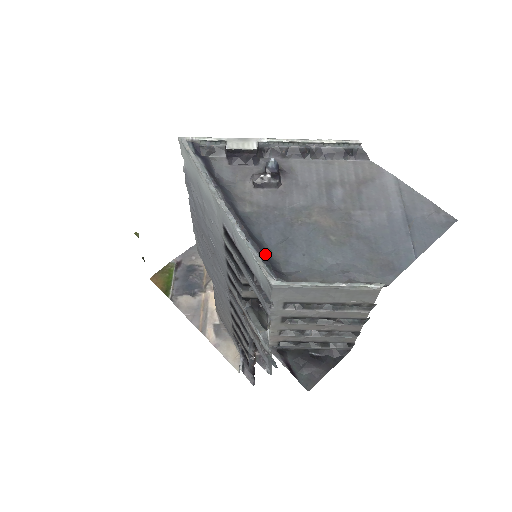
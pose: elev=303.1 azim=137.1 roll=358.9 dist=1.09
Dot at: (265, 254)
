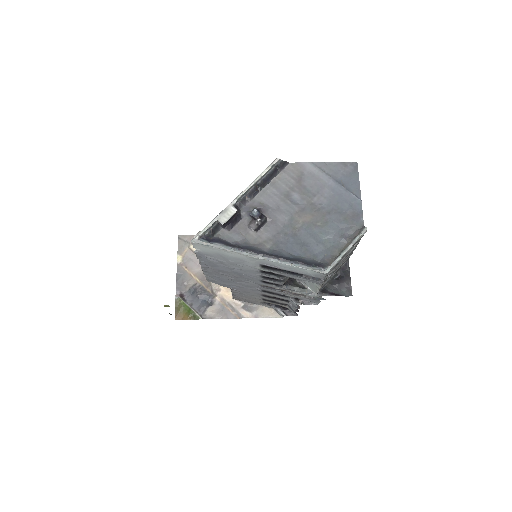
Dot at: (305, 262)
